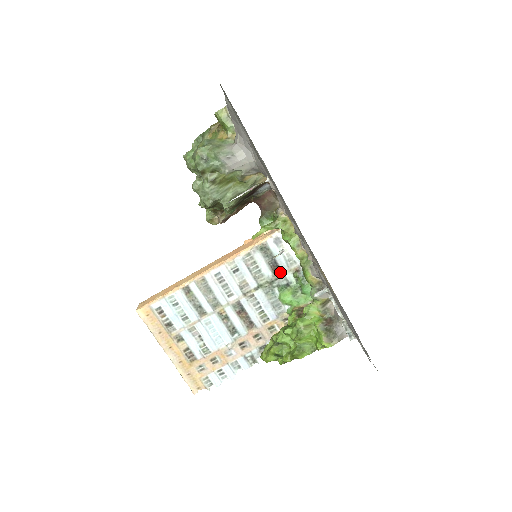
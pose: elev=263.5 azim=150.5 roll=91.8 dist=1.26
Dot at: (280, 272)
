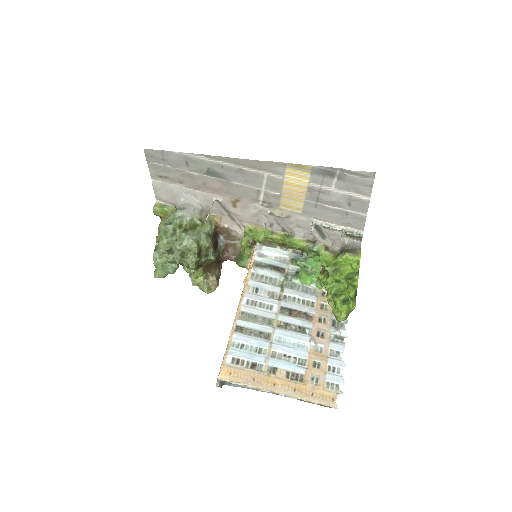
Dot at: (283, 270)
